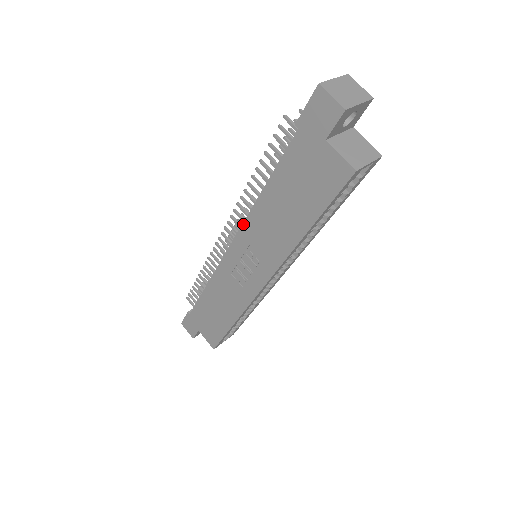
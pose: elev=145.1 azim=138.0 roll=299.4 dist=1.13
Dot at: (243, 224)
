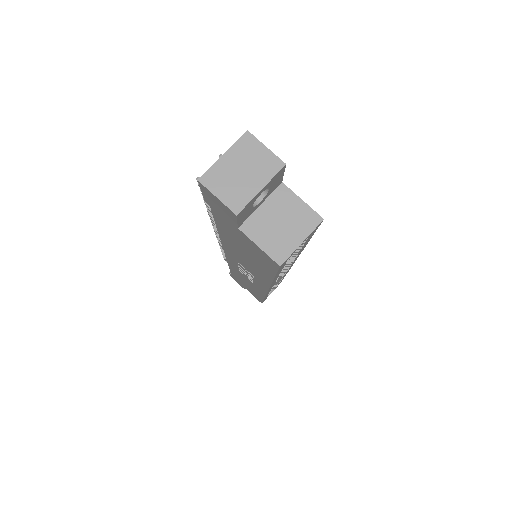
Dot at: (222, 246)
